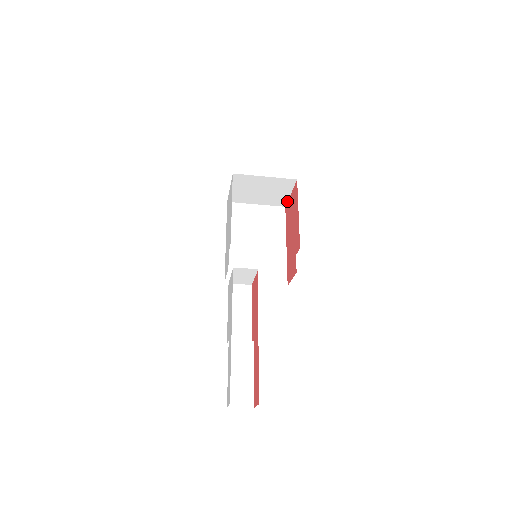
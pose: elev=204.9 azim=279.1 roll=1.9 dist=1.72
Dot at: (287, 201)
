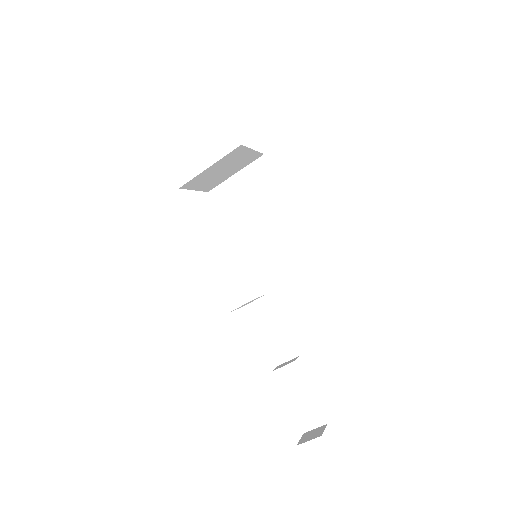
Dot at: (259, 152)
